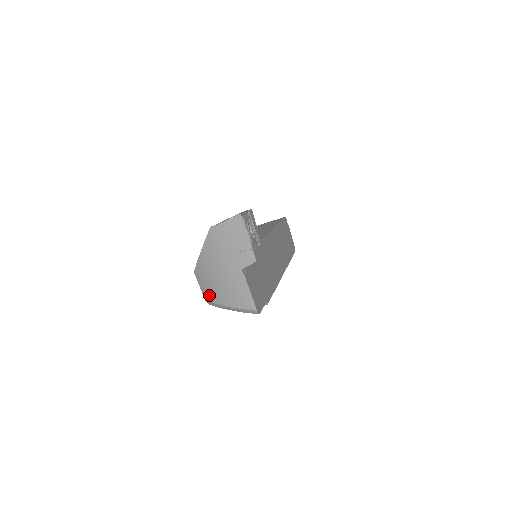
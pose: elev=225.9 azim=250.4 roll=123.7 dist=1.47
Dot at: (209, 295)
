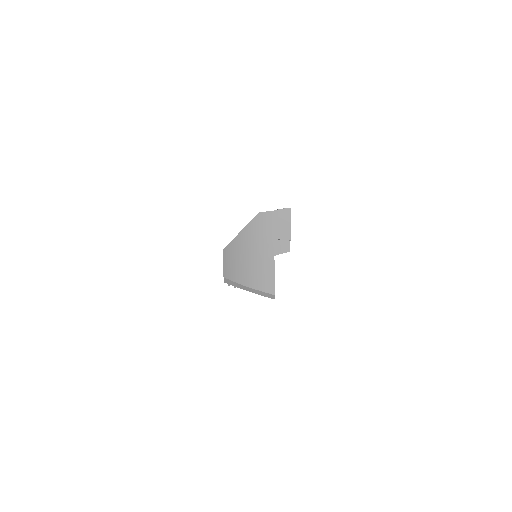
Dot at: (231, 273)
